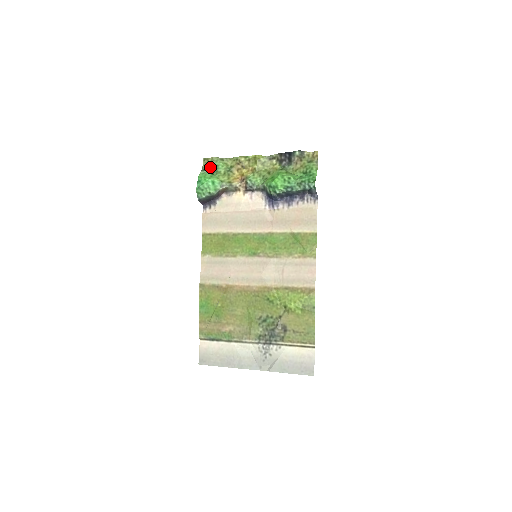
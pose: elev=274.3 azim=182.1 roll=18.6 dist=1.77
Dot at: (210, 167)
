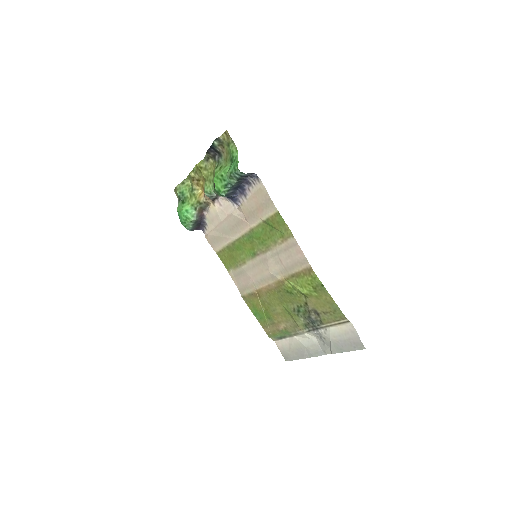
Dot at: (179, 197)
